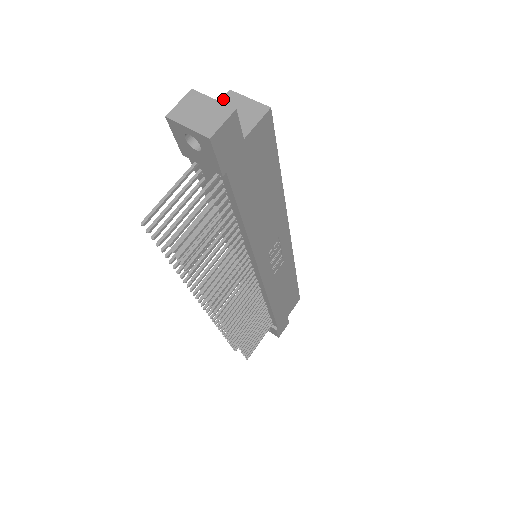
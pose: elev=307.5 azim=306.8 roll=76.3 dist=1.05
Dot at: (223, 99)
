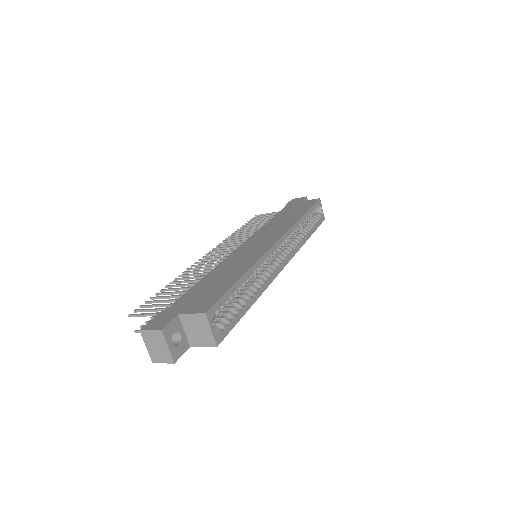
Dot at: (197, 315)
